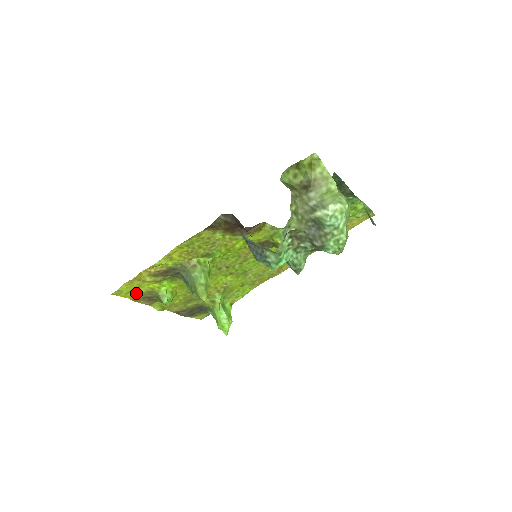
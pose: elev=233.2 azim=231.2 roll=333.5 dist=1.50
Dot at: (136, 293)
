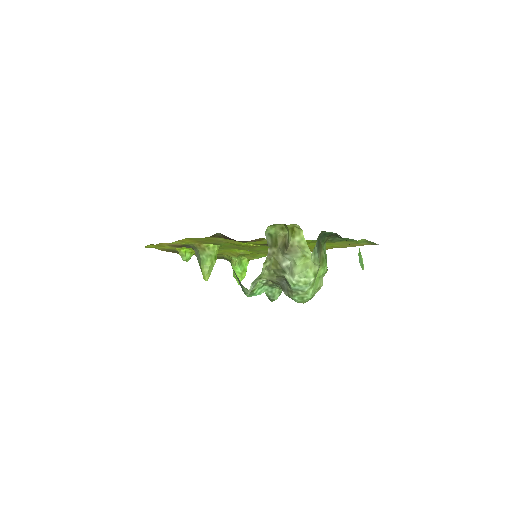
Dot at: (161, 248)
